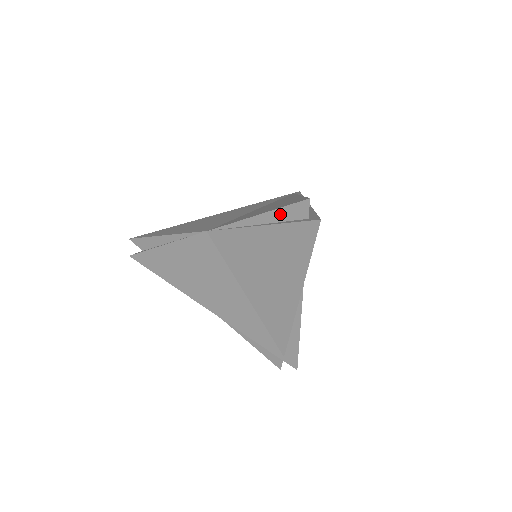
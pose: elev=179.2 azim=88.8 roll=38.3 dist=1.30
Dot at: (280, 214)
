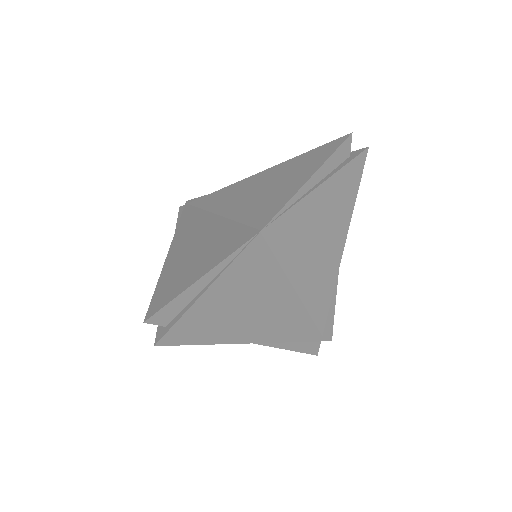
Dot at: (329, 164)
